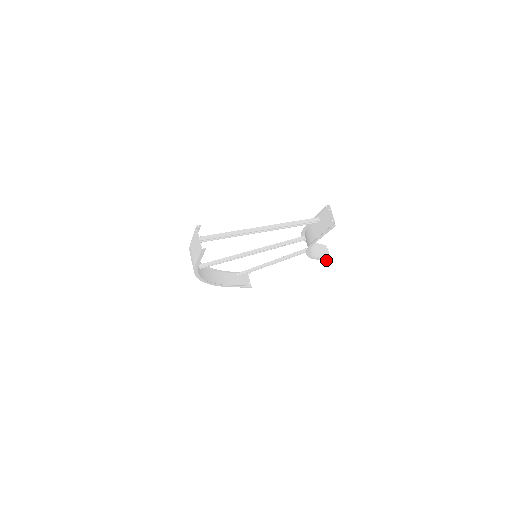
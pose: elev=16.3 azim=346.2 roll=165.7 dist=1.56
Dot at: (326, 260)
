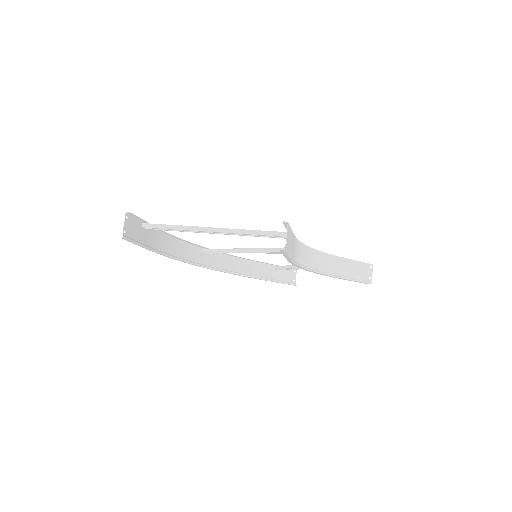
Dot at: (361, 282)
